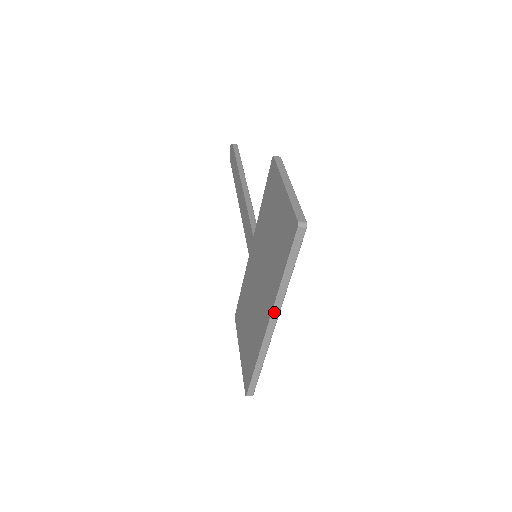
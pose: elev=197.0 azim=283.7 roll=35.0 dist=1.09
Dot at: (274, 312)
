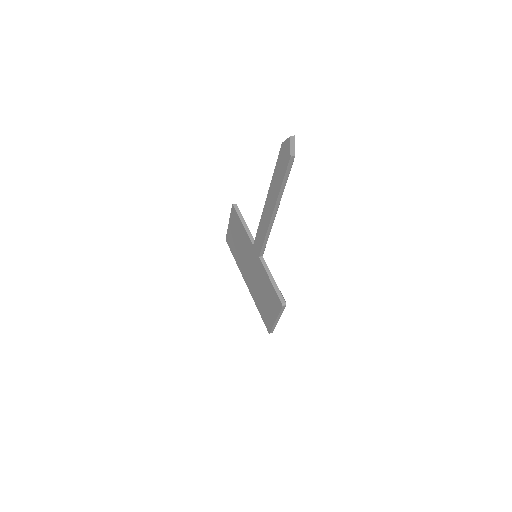
Dot at: (250, 291)
